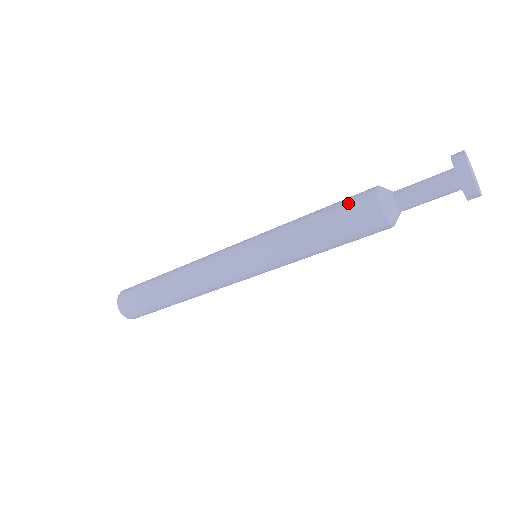
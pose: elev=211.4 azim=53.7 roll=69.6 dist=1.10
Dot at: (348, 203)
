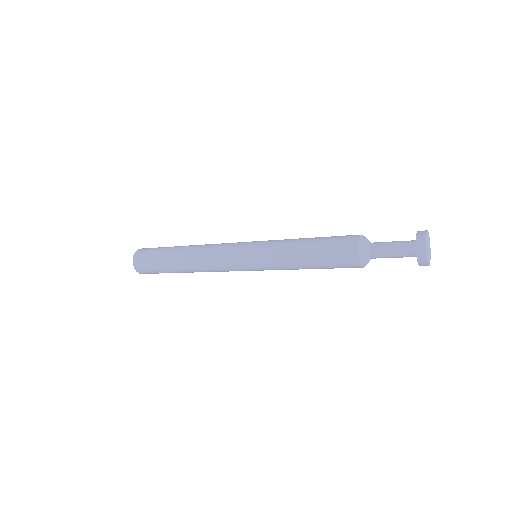
Dot at: (336, 259)
